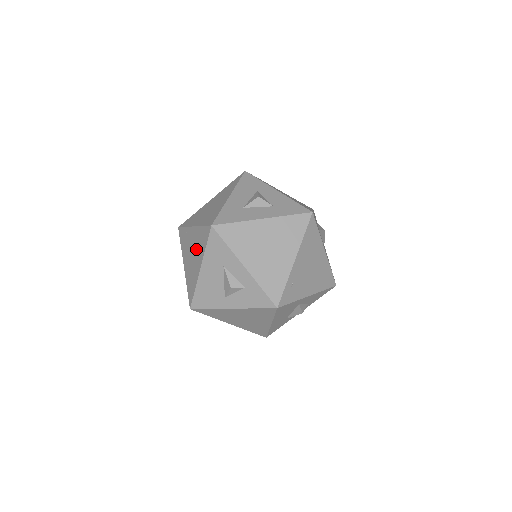
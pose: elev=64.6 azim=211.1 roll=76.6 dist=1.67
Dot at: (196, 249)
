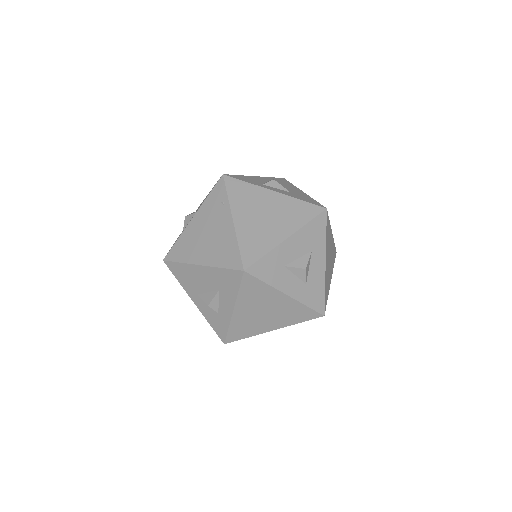
Dot at: (215, 243)
